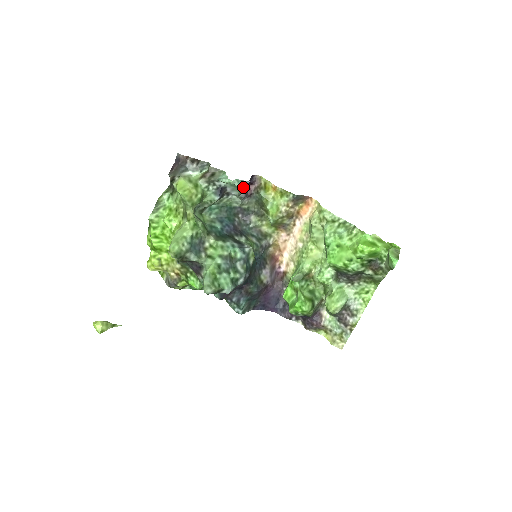
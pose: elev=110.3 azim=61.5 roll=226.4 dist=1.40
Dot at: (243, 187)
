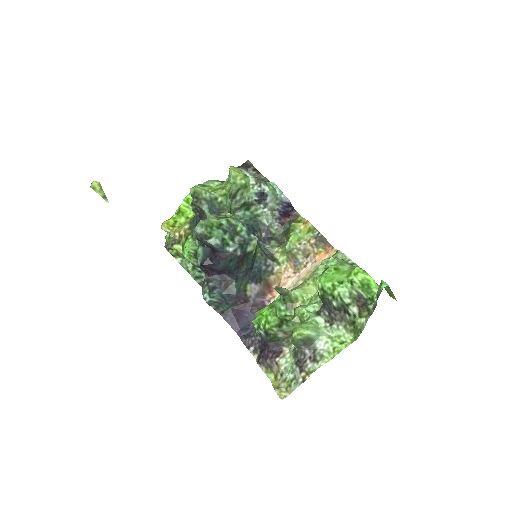
Dot at: (281, 202)
